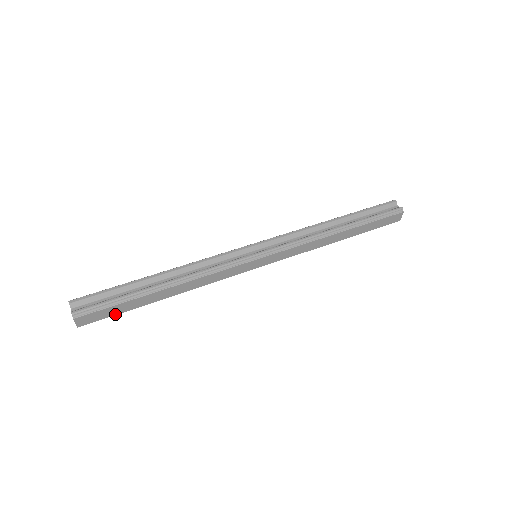
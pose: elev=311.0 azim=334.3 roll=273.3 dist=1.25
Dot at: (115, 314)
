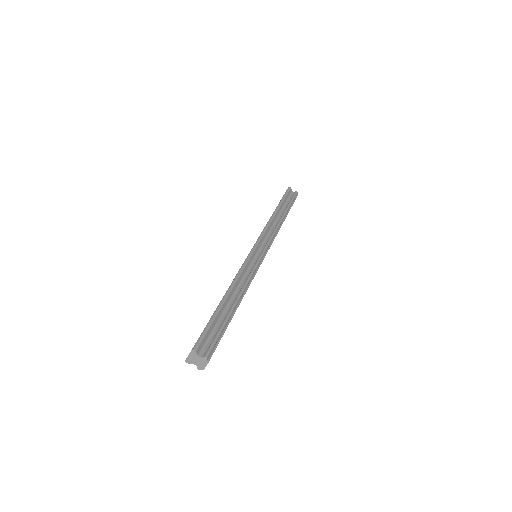
Dot at: occluded
